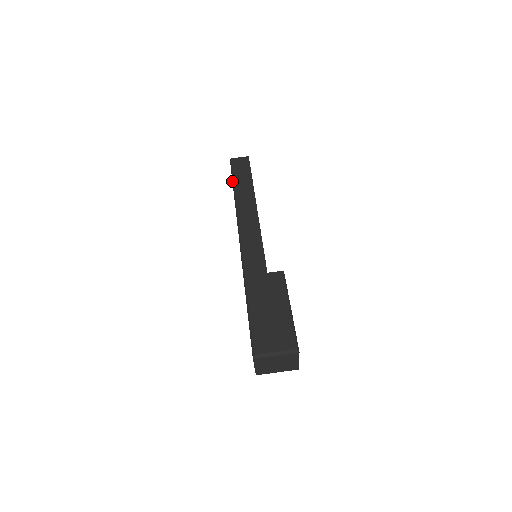
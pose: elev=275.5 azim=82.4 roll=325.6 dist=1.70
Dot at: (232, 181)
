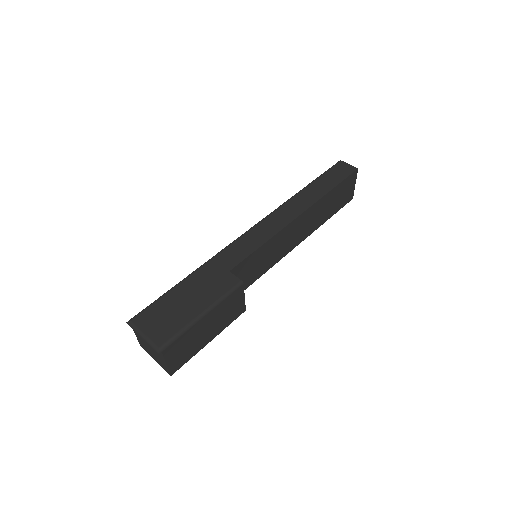
Dot at: (315, 179)
